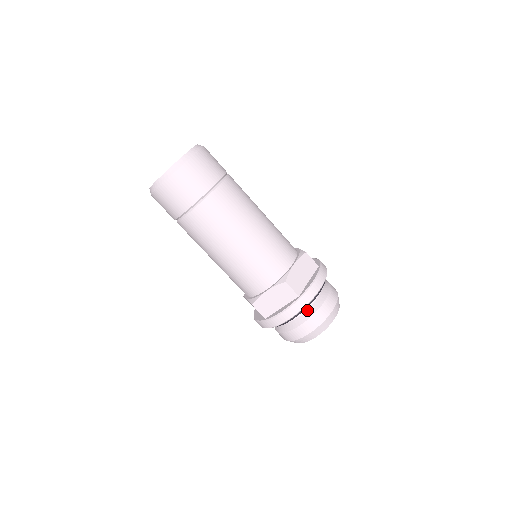
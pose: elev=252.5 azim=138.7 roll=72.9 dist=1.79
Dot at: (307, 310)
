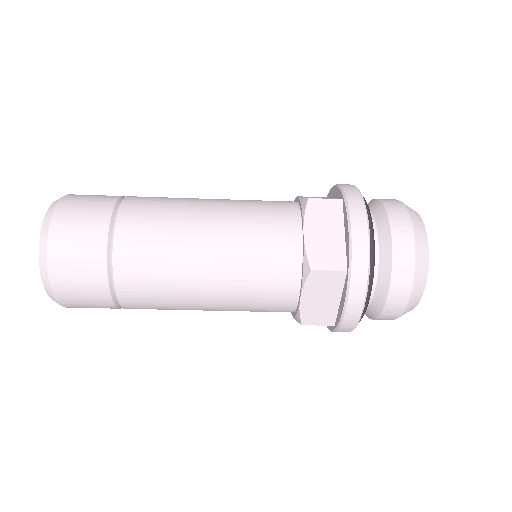
Dot at: (378, 272)
